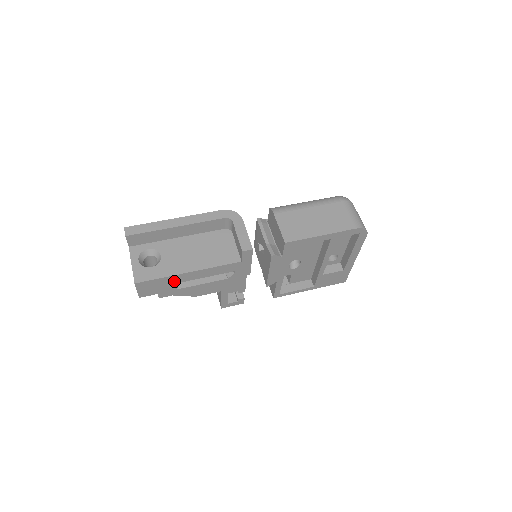
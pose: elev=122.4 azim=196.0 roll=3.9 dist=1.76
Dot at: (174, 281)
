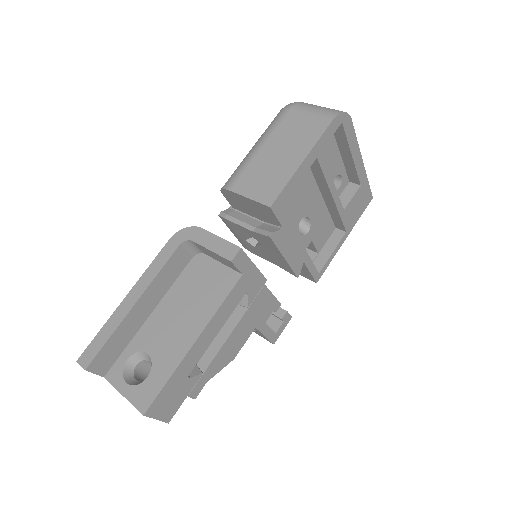
Dot at: (188, 368)
